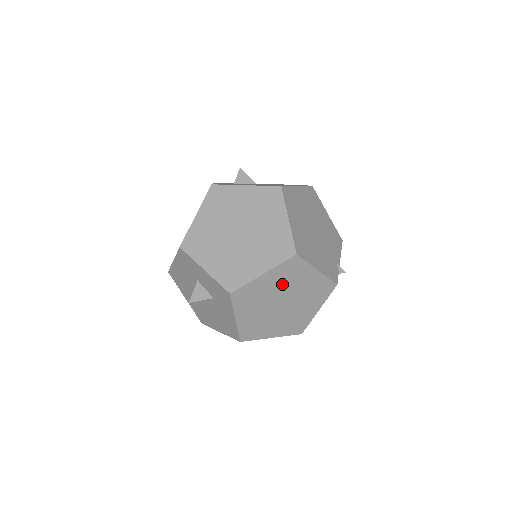
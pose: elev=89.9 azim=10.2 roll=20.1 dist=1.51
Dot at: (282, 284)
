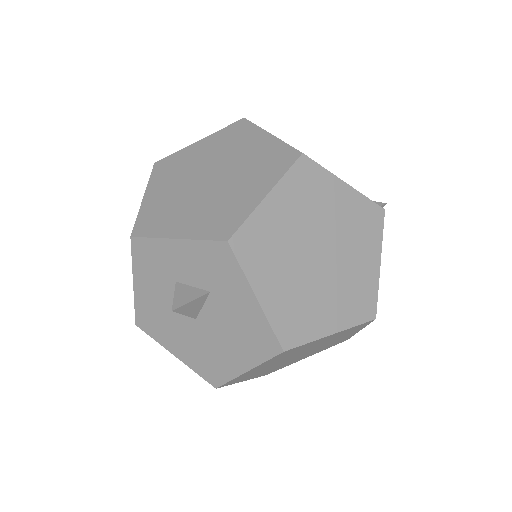
Dot at: (304, 214)
